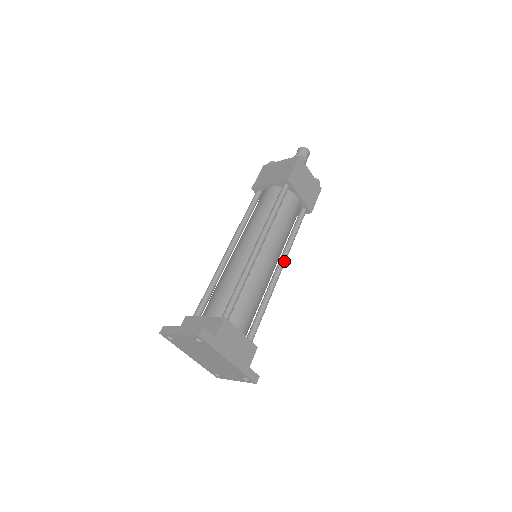
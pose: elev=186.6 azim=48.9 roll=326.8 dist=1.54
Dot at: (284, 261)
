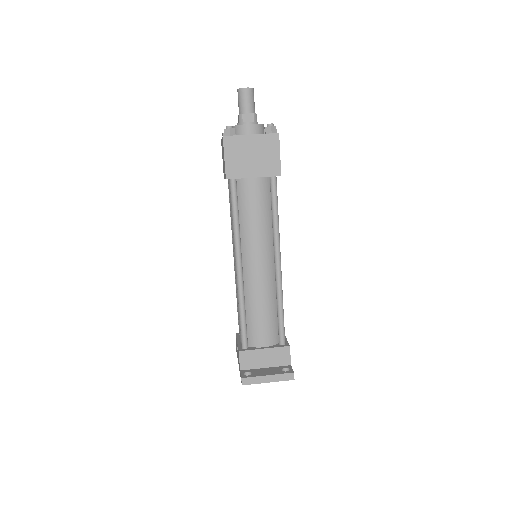
Dot at: occluded
